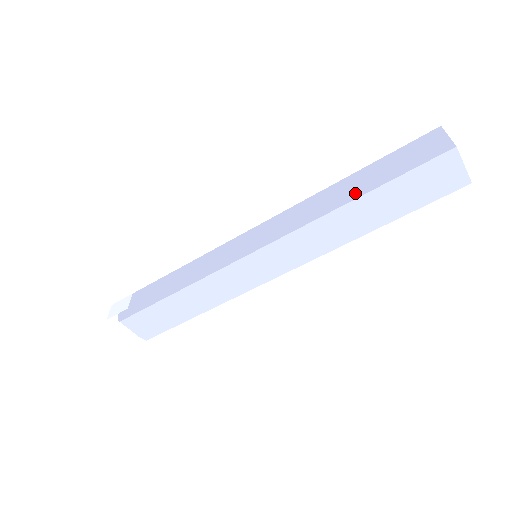
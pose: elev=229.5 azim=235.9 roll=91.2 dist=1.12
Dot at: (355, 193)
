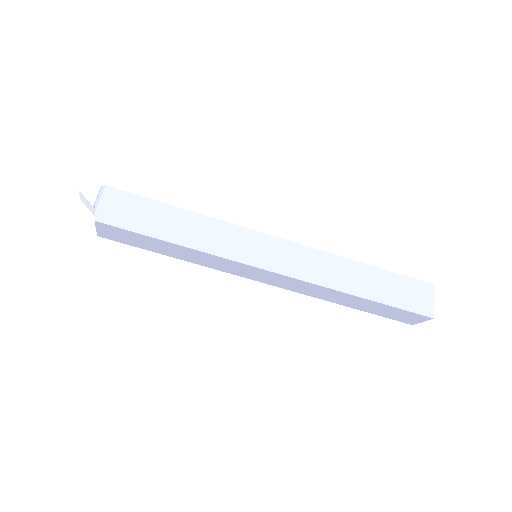
Dot at: occluded
